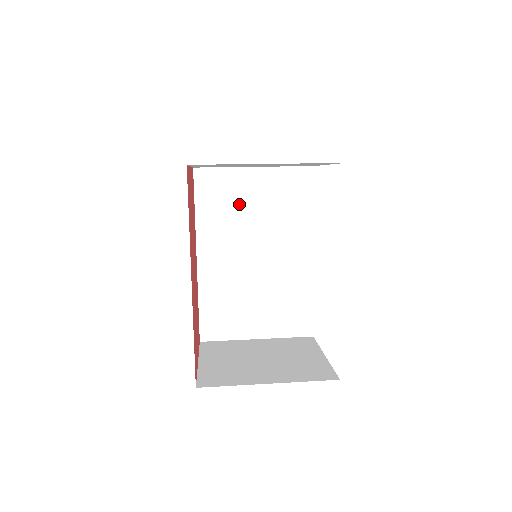
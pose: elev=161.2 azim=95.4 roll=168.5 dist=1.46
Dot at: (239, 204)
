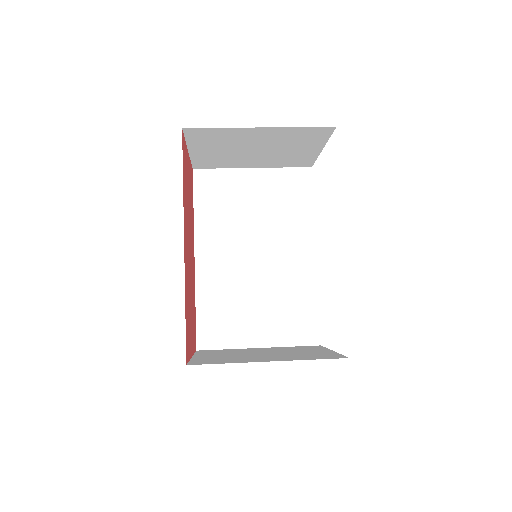
Dot at: (238, 203)
